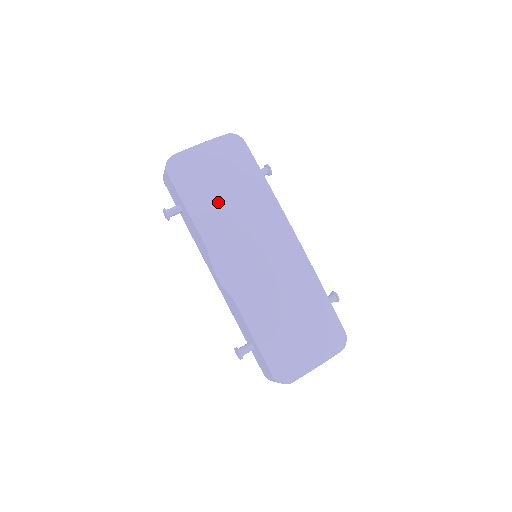
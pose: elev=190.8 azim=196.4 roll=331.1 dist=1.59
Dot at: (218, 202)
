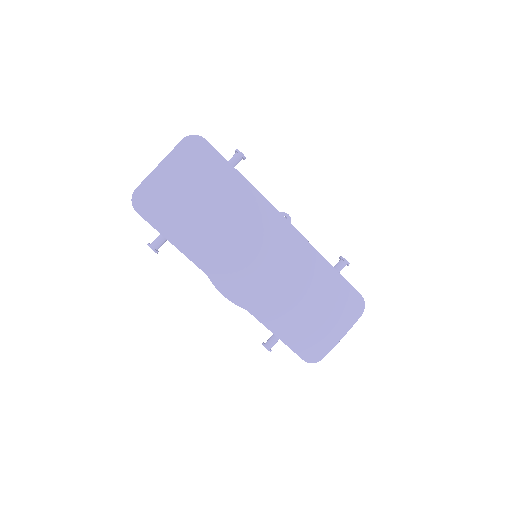
Dot at: (200, 224)
